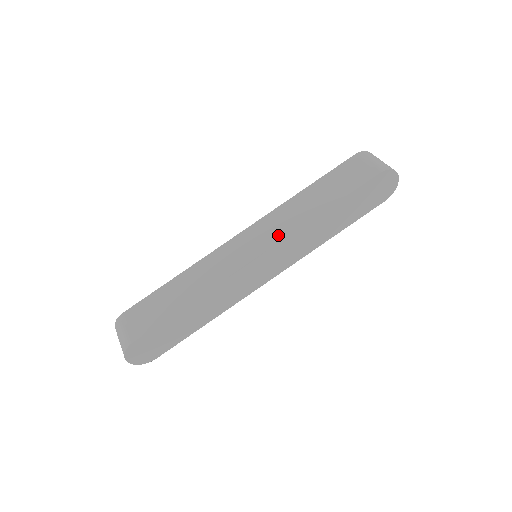
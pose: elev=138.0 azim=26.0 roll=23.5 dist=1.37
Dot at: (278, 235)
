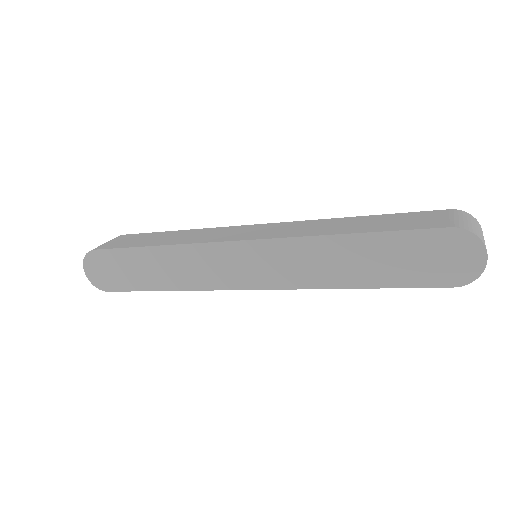
Dot at: (280, 234)
